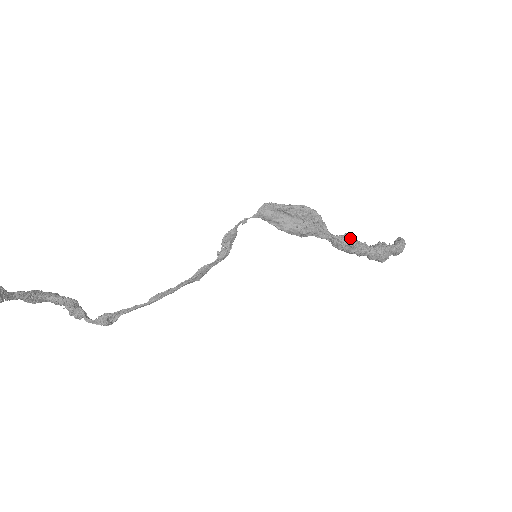
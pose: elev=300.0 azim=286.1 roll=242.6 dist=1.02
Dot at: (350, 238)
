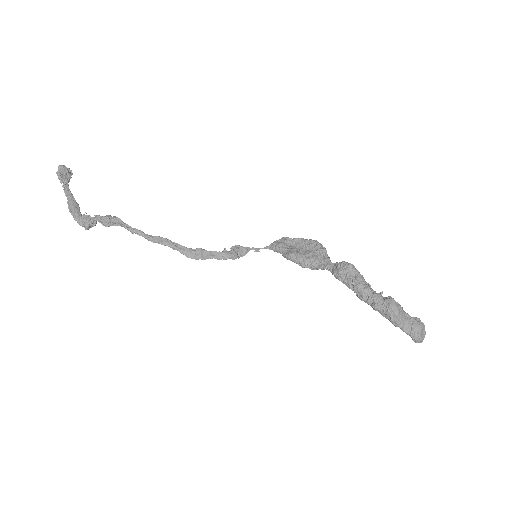
Dot at: (351, 264)
